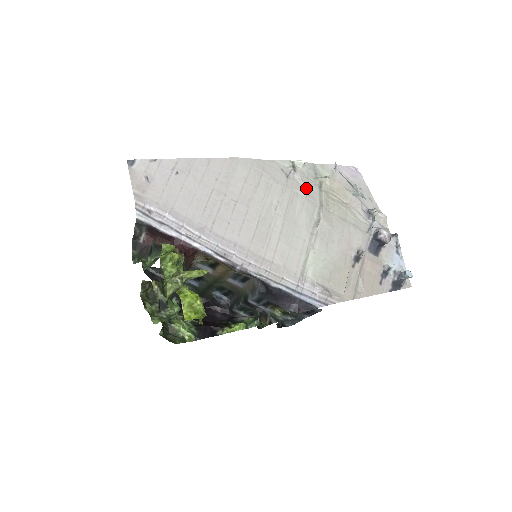
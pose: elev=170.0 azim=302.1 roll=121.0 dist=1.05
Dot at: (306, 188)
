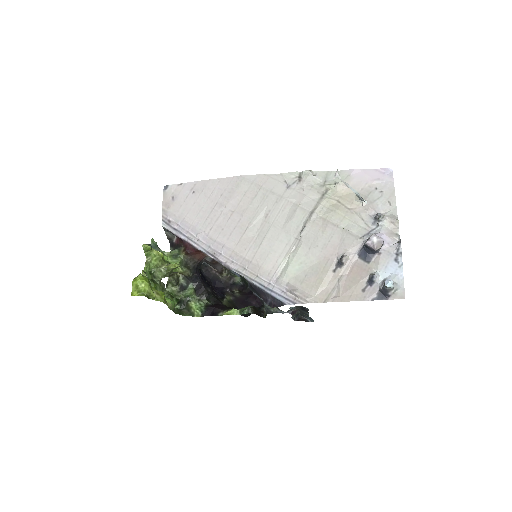
Dot at: (304, 196)
